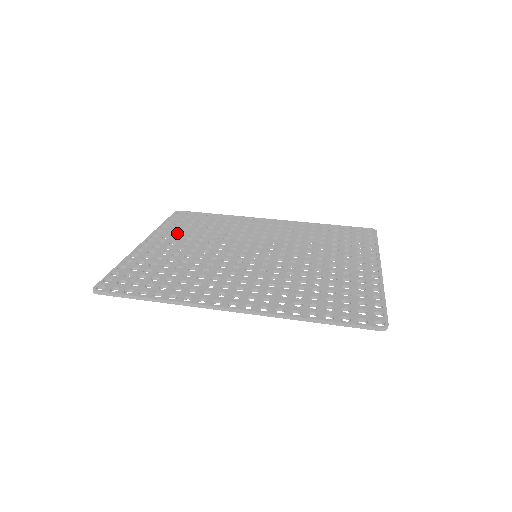
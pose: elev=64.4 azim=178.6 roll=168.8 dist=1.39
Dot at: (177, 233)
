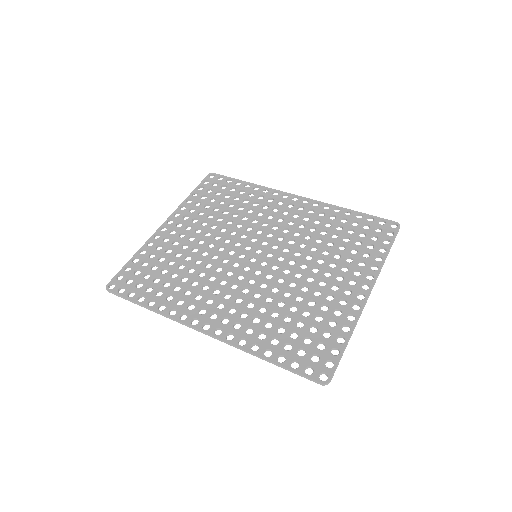
Dot at: (197, 212)
